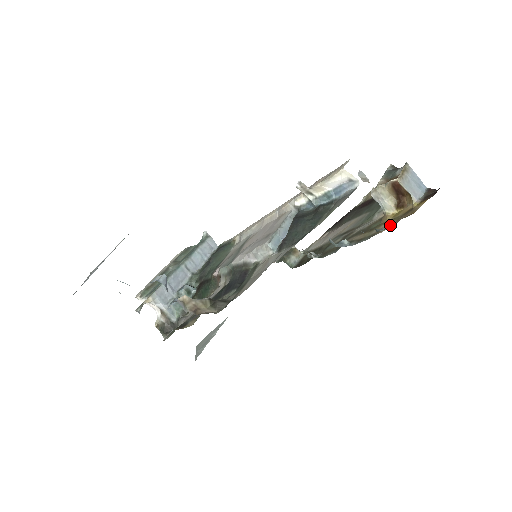
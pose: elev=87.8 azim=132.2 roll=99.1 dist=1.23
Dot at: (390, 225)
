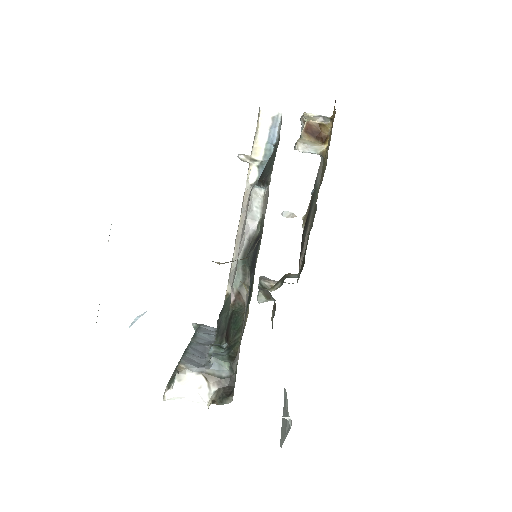
Dot at: (330, 139)
